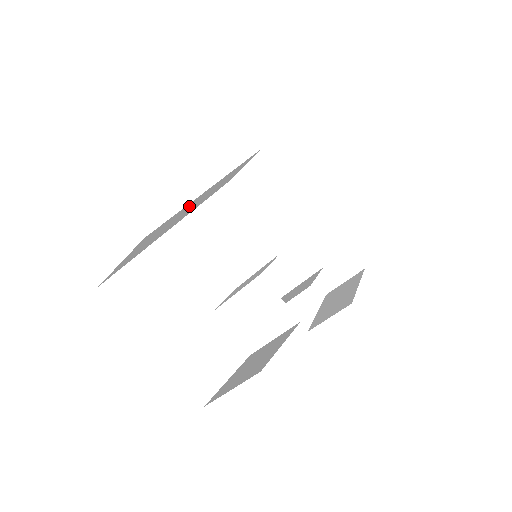
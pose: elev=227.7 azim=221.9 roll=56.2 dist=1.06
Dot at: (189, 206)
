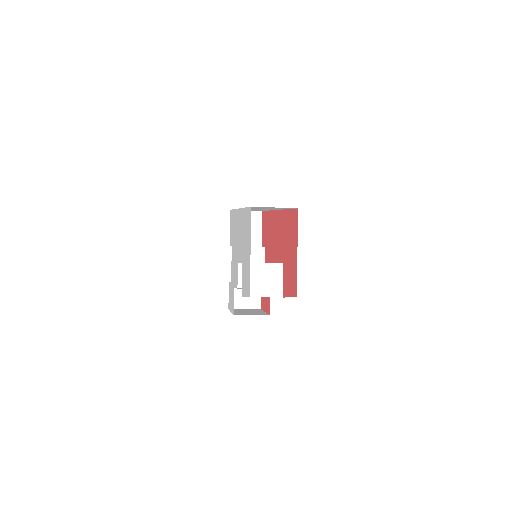
Dot at: occluded
